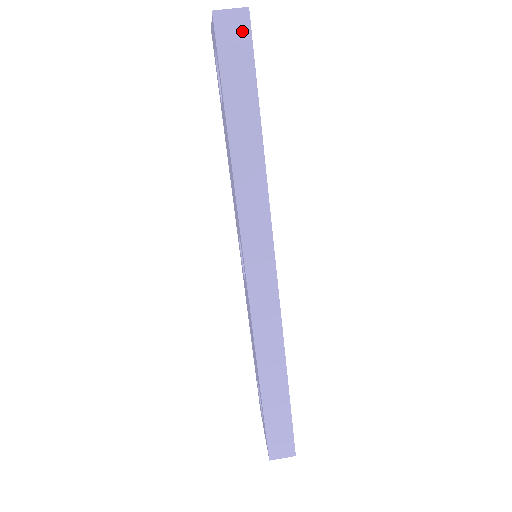
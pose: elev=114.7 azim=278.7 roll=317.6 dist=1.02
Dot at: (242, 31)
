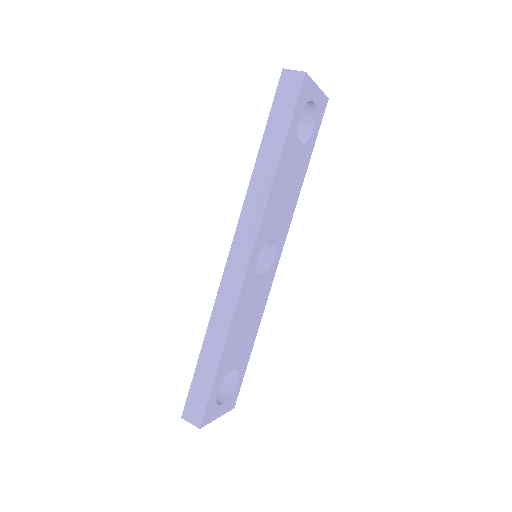
Dot at: (295, 86)
